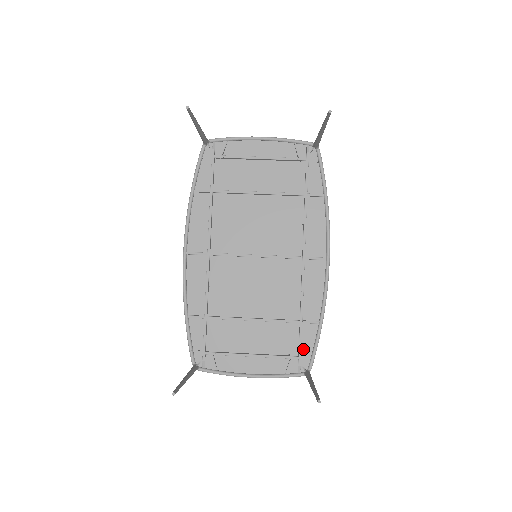
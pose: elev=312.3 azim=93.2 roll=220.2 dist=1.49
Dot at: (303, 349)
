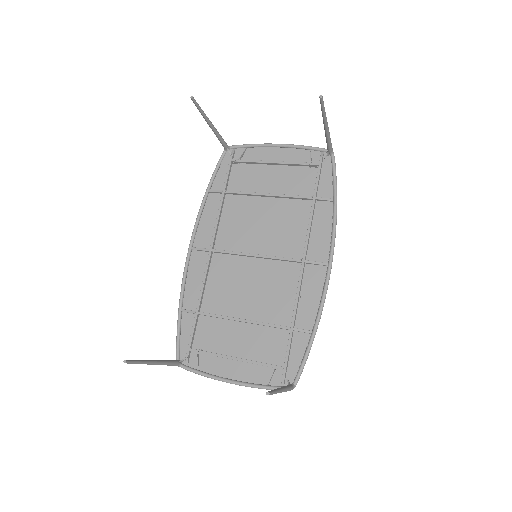
Dot at: (291, 360)
